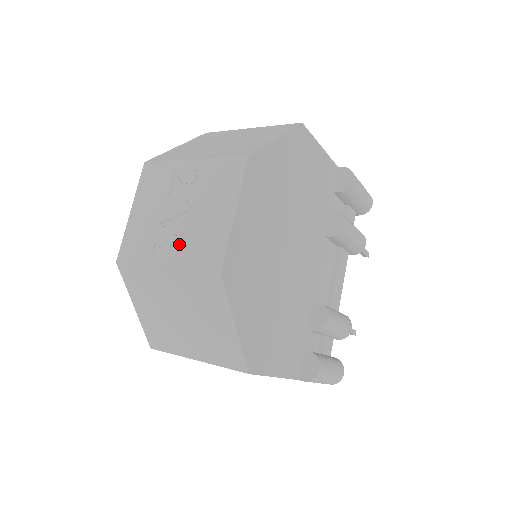
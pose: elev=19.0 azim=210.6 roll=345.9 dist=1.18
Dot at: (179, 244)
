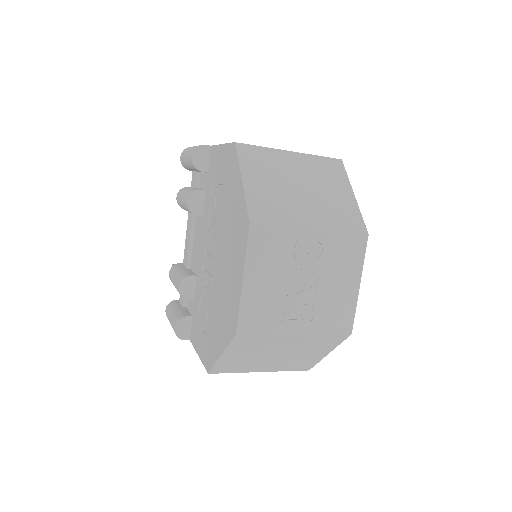
Dot at: (310, 313)
